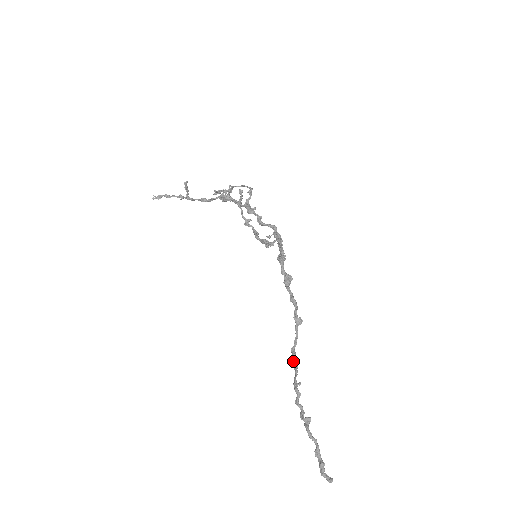
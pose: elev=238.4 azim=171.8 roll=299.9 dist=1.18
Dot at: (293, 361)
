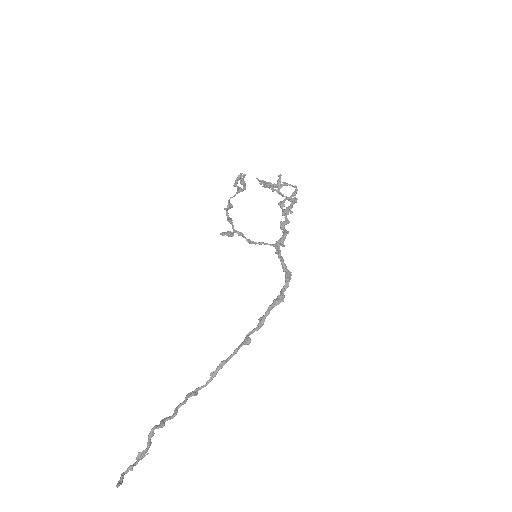
Dot at: occluded
